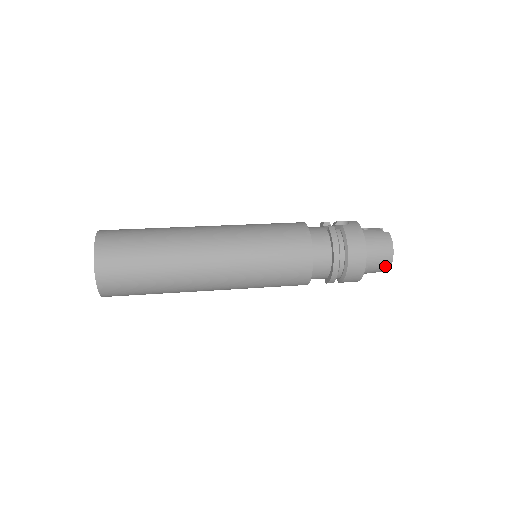
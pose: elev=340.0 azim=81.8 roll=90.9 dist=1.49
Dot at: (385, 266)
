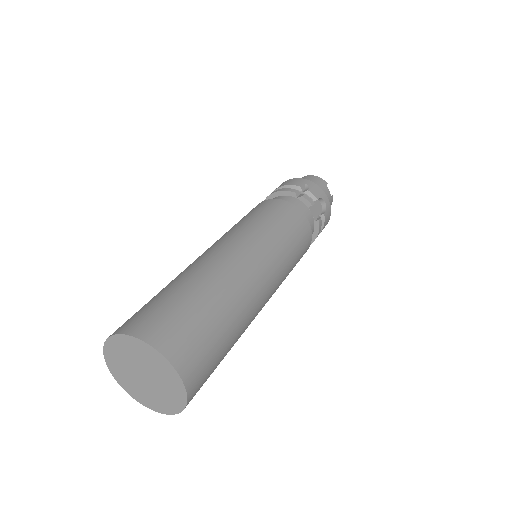
Dot at: occluded
